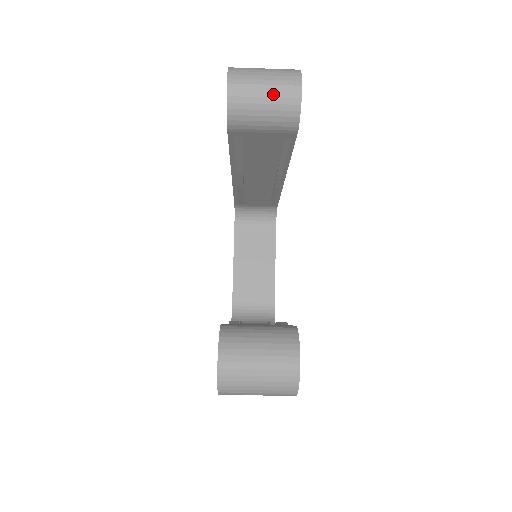
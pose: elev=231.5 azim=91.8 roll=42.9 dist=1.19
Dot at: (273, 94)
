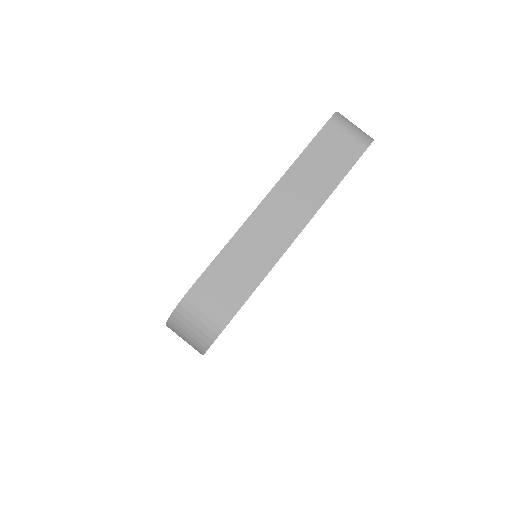
Dot at: occluded
